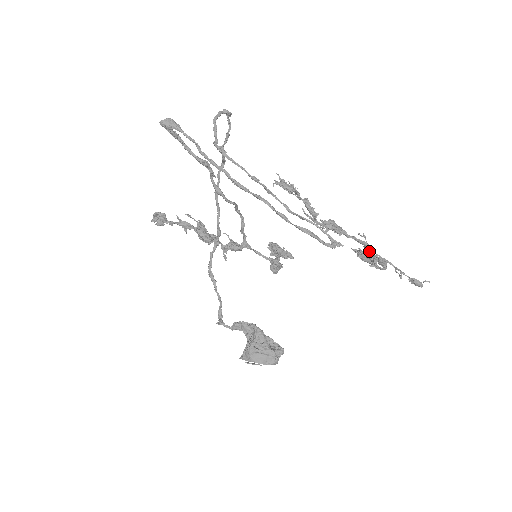
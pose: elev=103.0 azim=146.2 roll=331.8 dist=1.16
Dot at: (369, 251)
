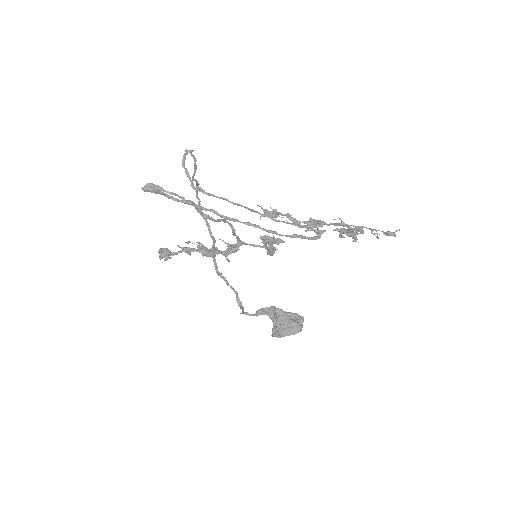
Dot at: (347, 227)
